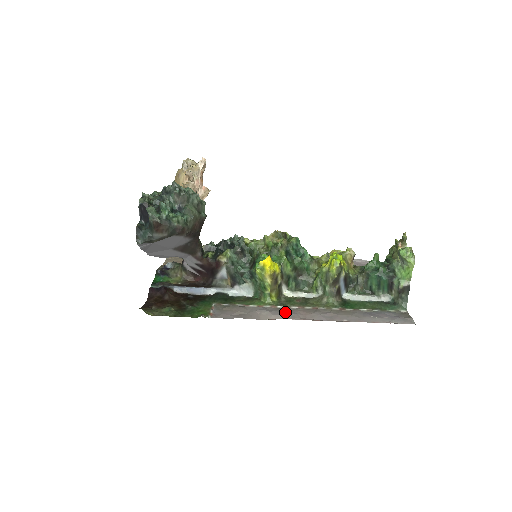
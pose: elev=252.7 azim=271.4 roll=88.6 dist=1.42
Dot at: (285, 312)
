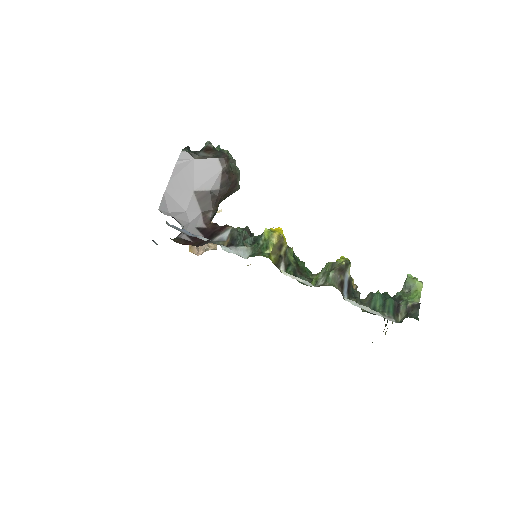
Dot at: occluded
